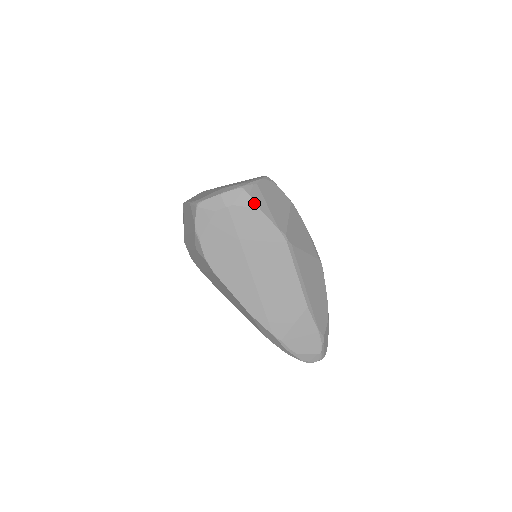
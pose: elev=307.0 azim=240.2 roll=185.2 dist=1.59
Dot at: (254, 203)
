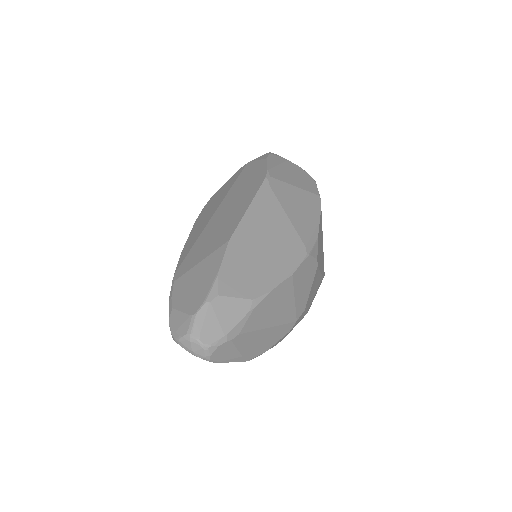
Dot at: (267, 157)
